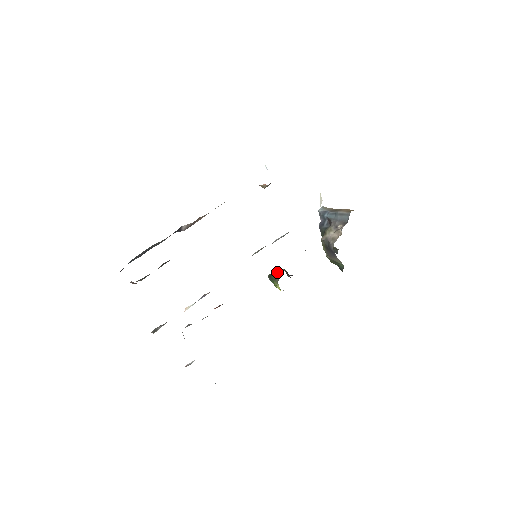
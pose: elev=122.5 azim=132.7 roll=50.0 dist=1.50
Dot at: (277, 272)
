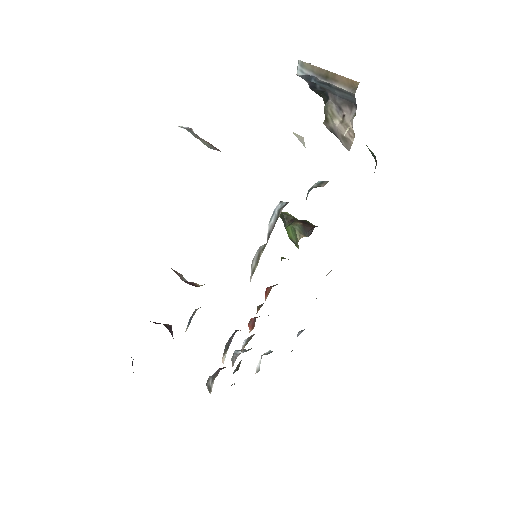
Dot at: (290, 230)
